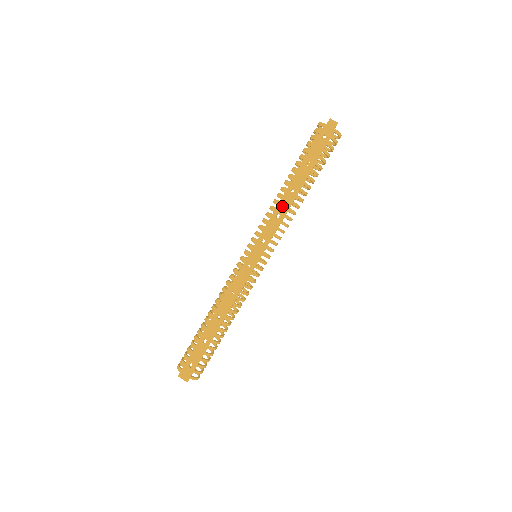
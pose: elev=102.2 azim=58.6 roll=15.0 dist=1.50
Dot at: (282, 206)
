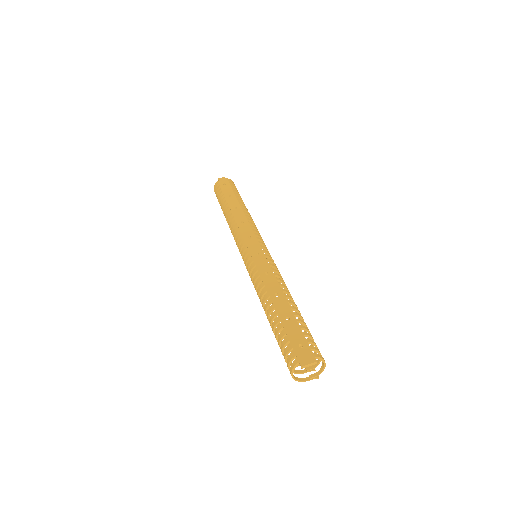
Dot at: (238, 218)
